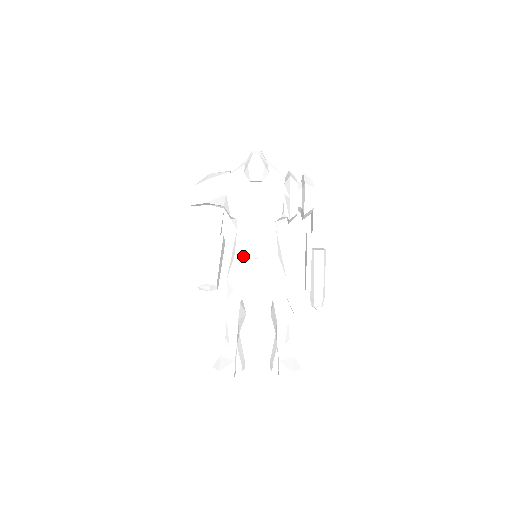
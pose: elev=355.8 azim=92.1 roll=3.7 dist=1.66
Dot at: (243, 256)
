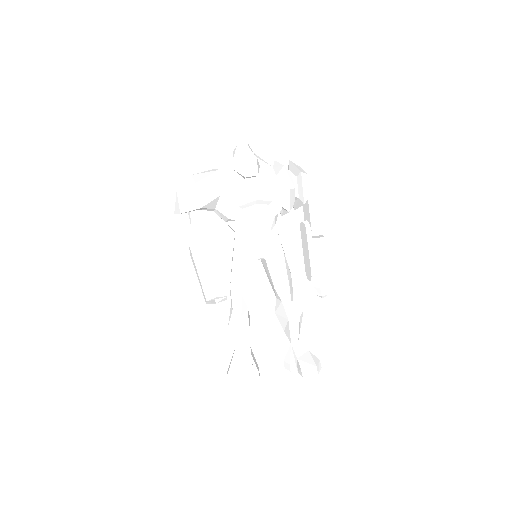
Dot at: (247, 259)
